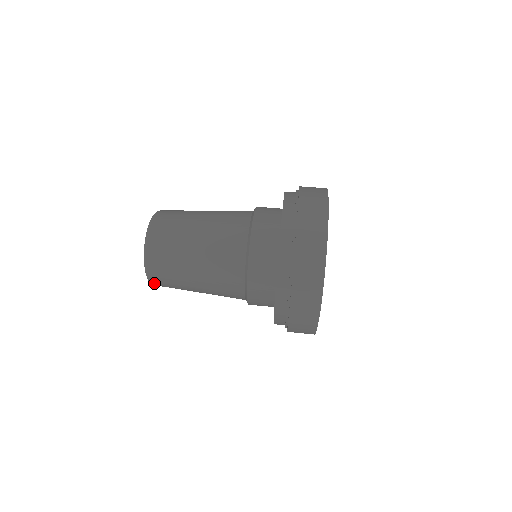
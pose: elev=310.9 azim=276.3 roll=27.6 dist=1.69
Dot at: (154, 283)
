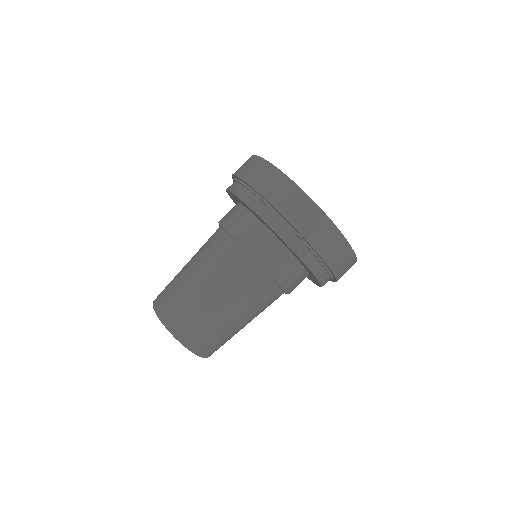
Dot at: (209, 355)
